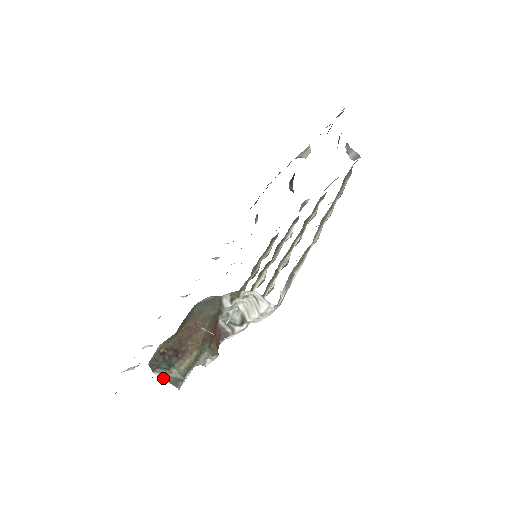
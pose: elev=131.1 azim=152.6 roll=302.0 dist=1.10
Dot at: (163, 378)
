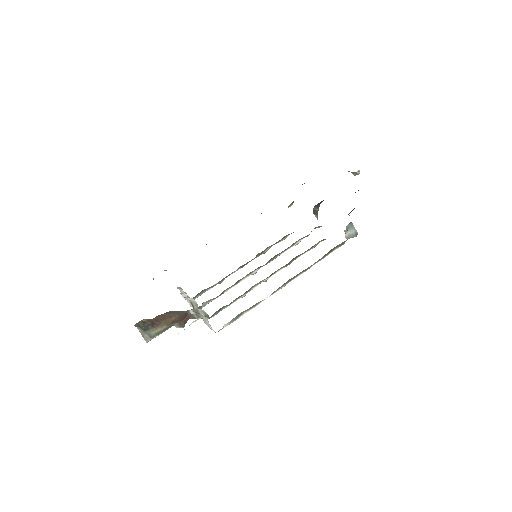
Dot at: (141, 333)
